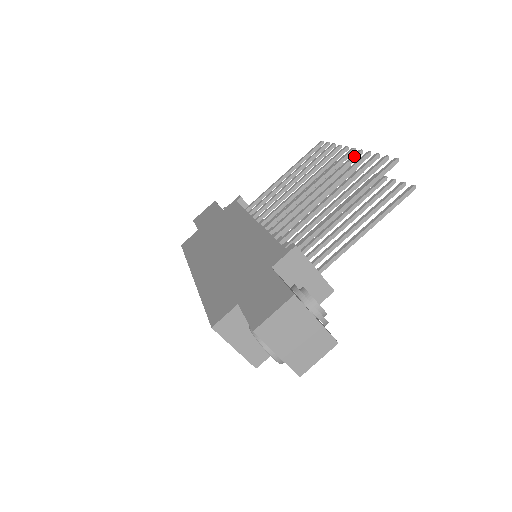
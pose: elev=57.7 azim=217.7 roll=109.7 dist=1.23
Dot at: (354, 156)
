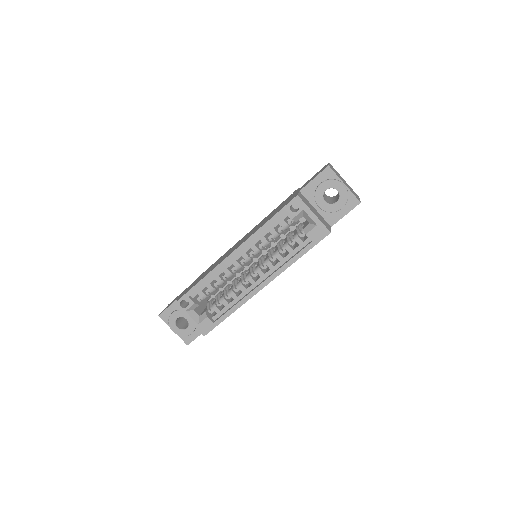
Dot at: occluded
